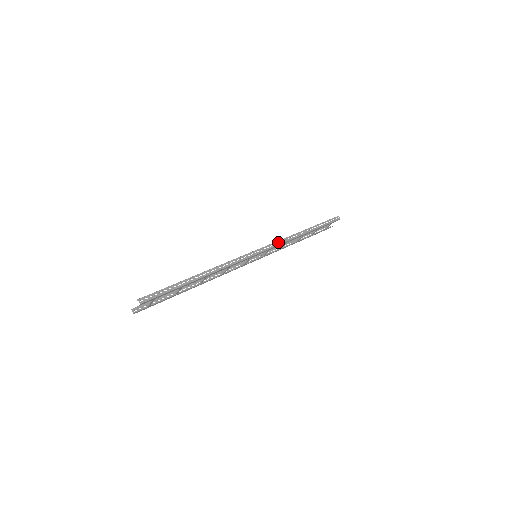
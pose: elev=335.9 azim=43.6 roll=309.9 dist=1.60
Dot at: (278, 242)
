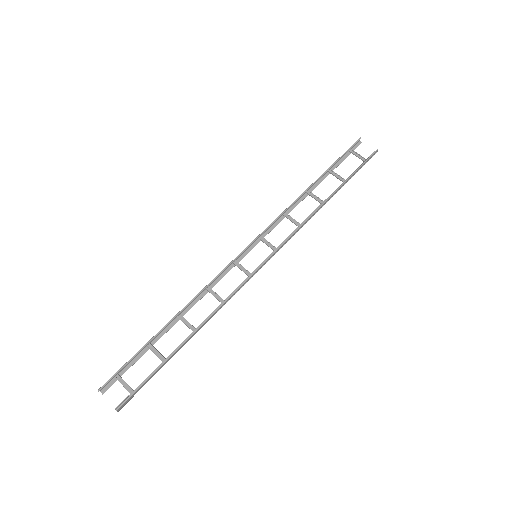
Dot at: occluded
